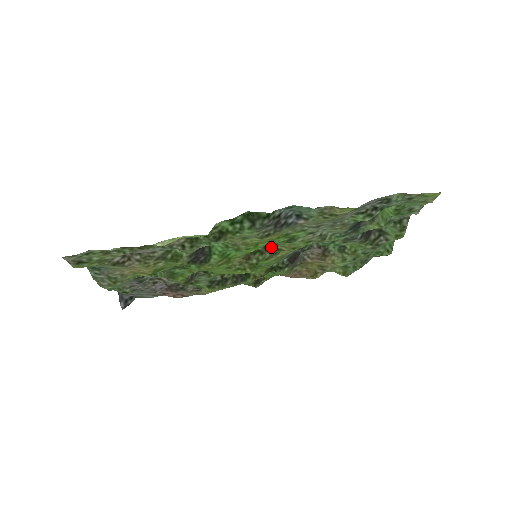
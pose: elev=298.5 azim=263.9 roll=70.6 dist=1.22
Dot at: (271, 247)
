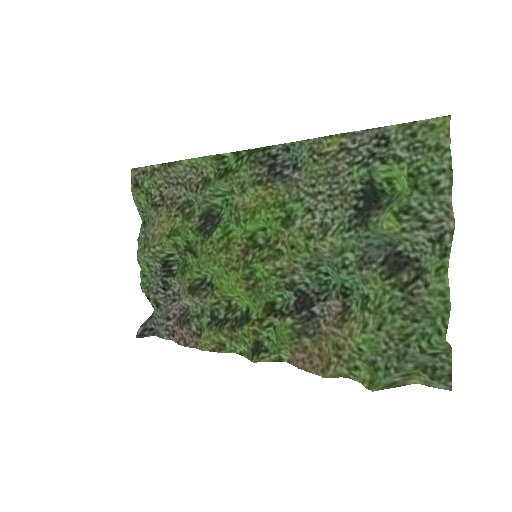
Dot at: (273, 243)
